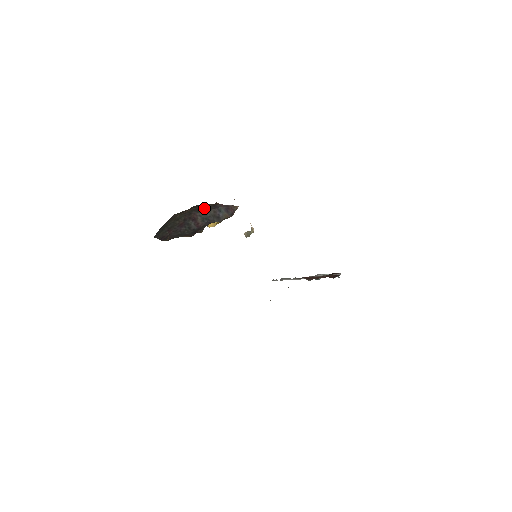
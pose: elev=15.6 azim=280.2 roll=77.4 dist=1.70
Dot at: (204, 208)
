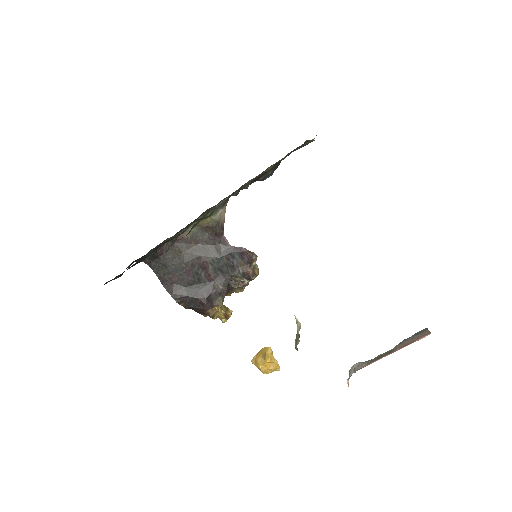
Dot at: (214, 251)
